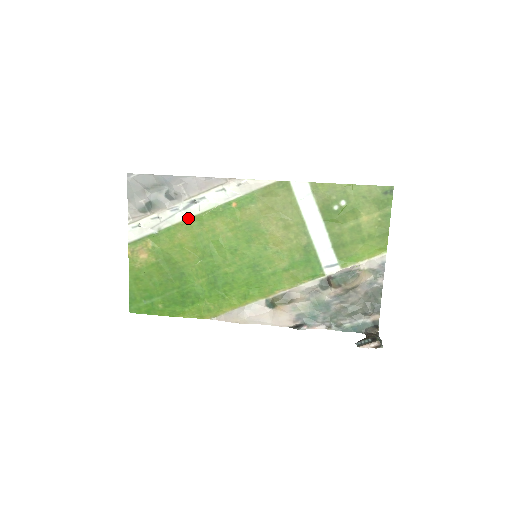
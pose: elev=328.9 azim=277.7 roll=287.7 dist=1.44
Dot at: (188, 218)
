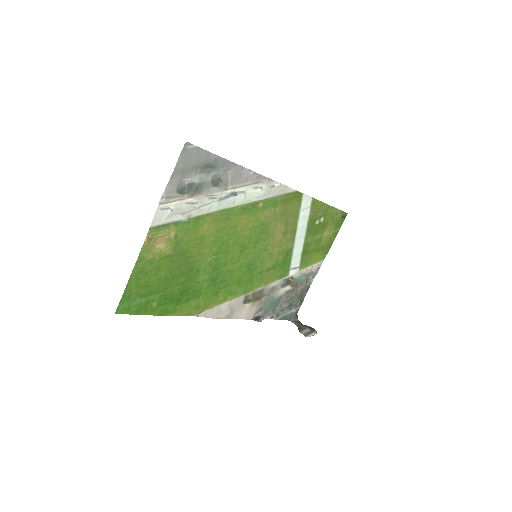
Dot at: (220, 210)
